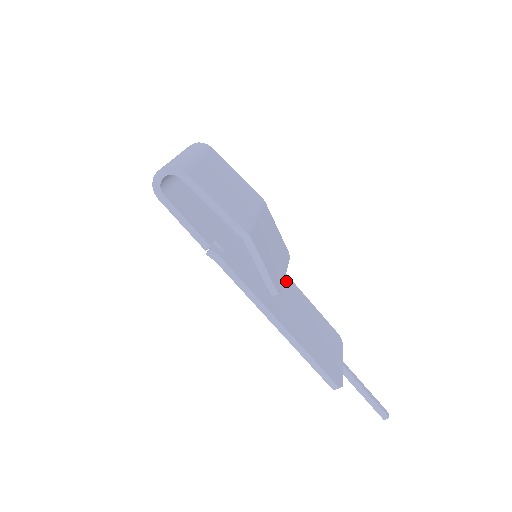
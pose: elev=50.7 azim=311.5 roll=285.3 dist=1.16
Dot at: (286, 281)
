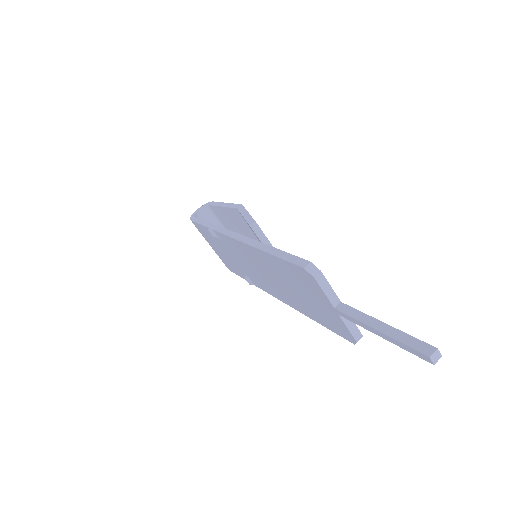
Dot at: occluded
